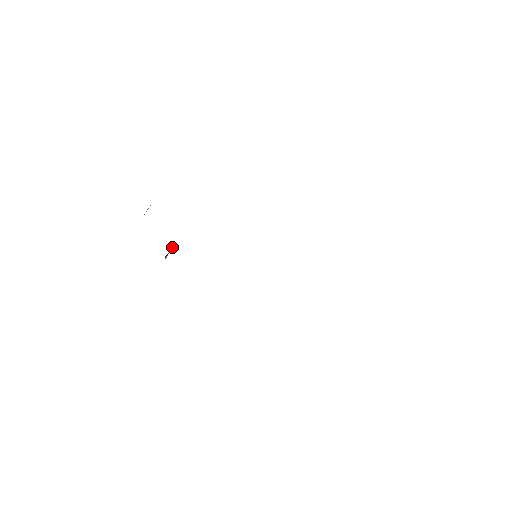
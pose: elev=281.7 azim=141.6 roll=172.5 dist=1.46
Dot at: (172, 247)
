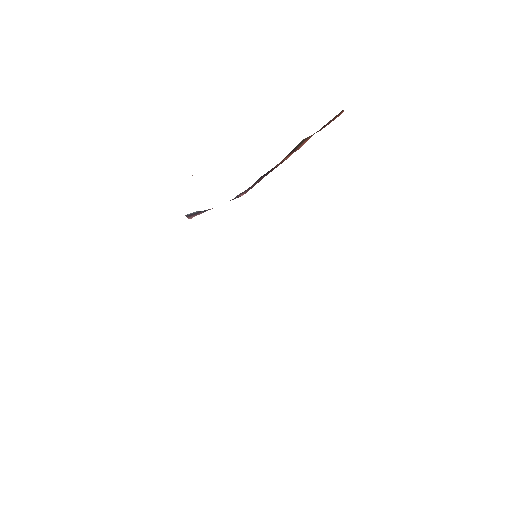
Dot at: (202, 212)
